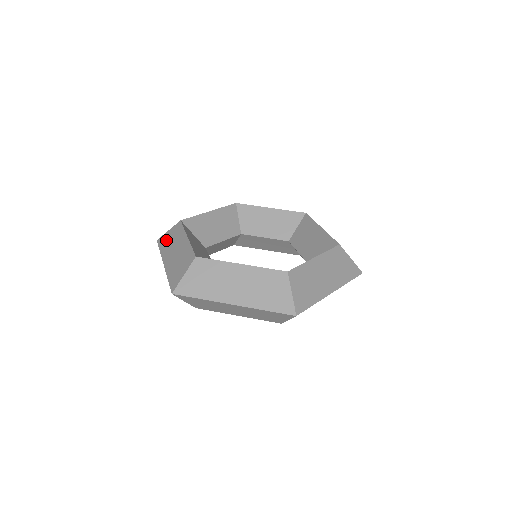
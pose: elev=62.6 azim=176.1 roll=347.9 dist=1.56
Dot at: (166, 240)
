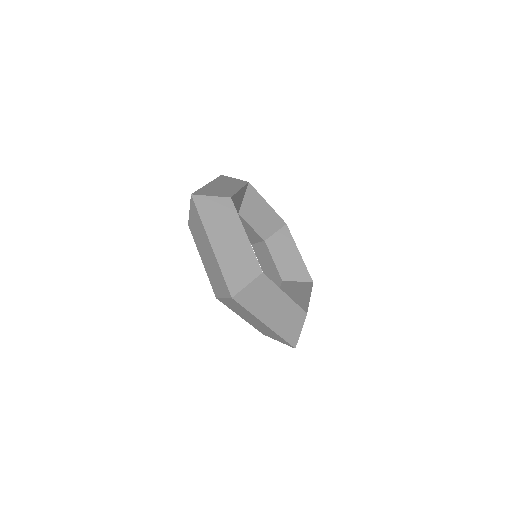
Dot at: (210, 209)
